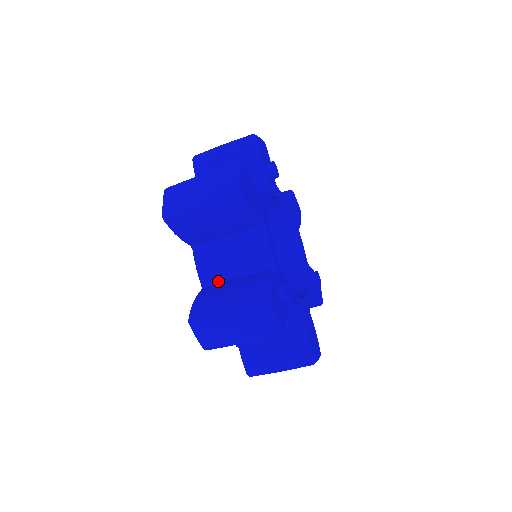
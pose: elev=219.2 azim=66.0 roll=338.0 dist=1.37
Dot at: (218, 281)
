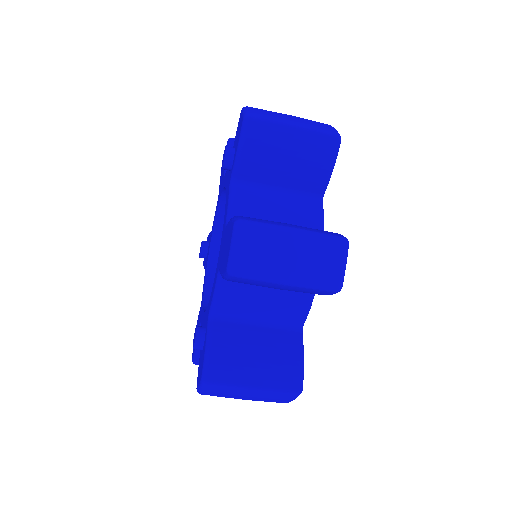
Dot at: occluded
